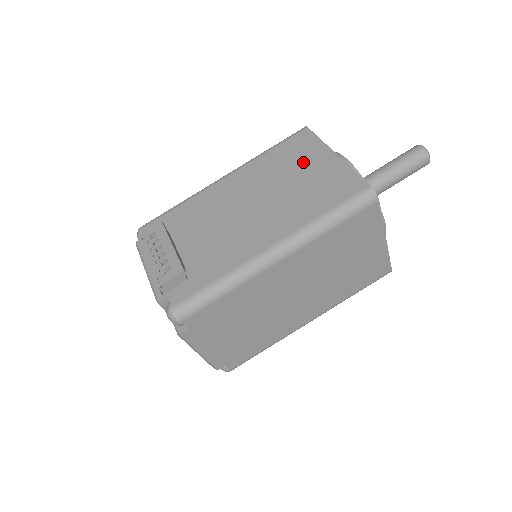
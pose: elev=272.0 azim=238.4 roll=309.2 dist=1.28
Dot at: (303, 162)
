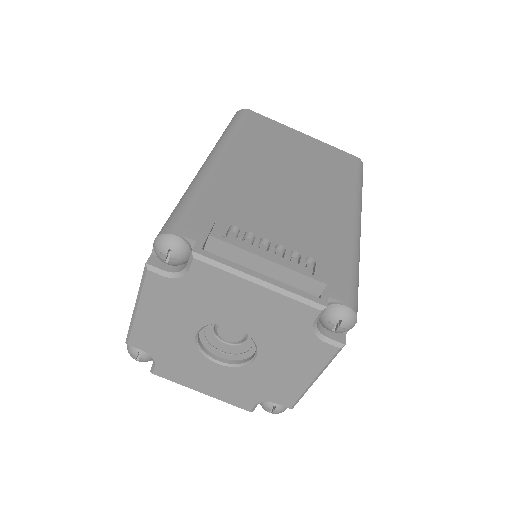
Dot at: (286, 140)
